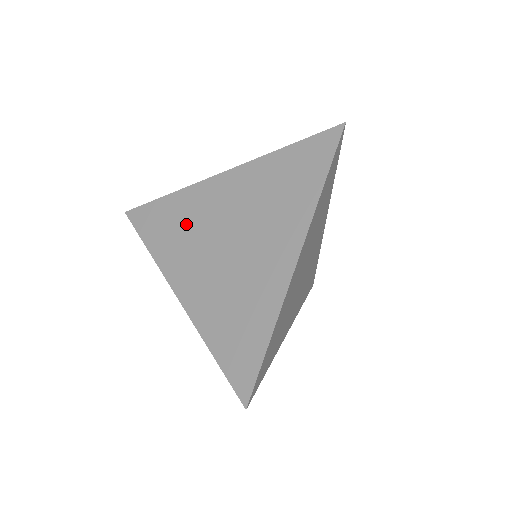
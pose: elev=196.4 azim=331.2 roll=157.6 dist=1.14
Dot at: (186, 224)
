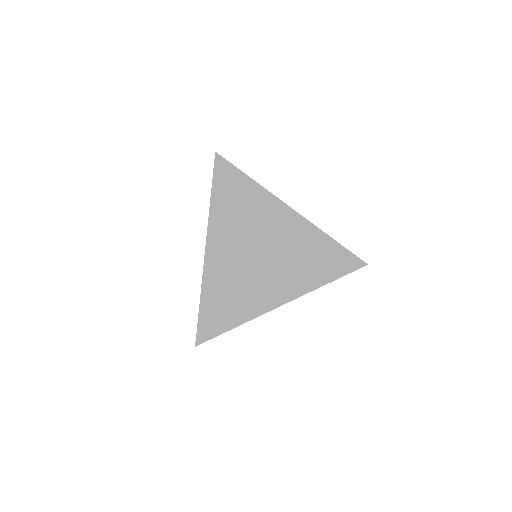
Dot at: (247, 212)
